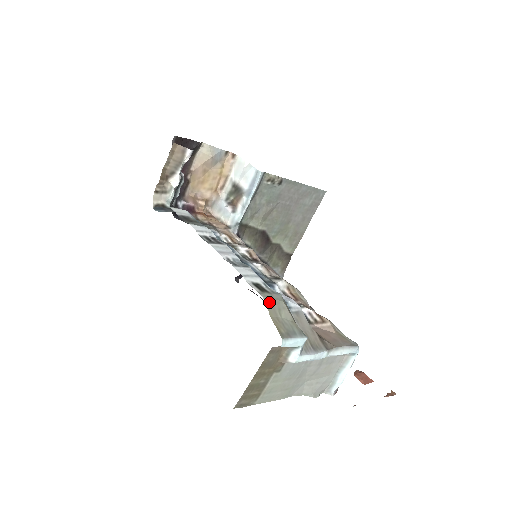
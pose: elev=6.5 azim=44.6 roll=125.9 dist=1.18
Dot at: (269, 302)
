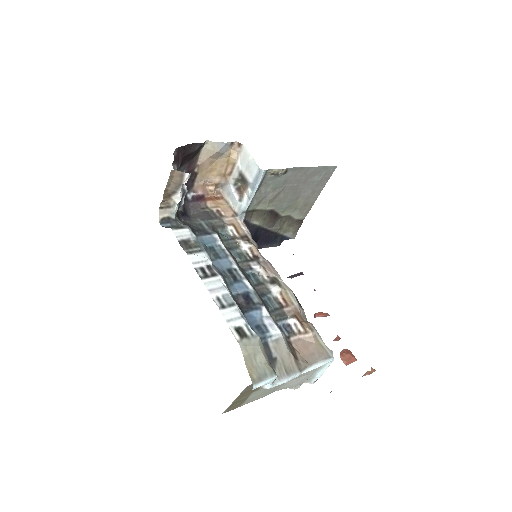
Dot at: (246, 350)
